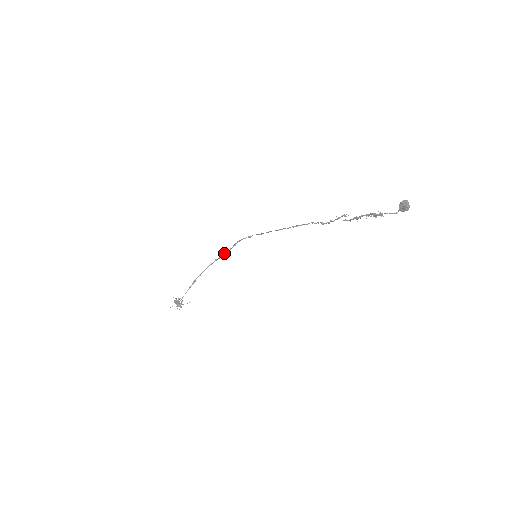
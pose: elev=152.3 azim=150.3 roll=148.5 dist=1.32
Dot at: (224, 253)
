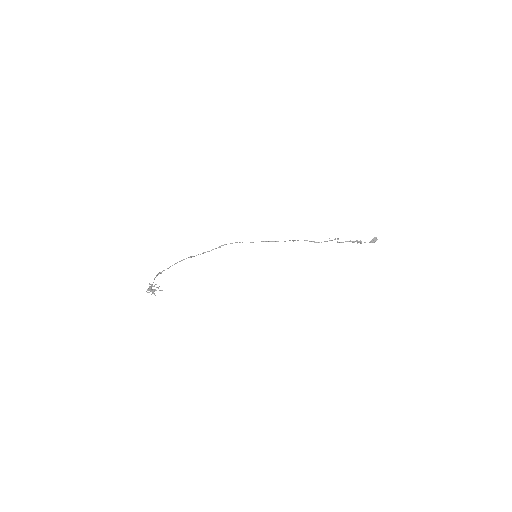
Dot at: (205, 252)
